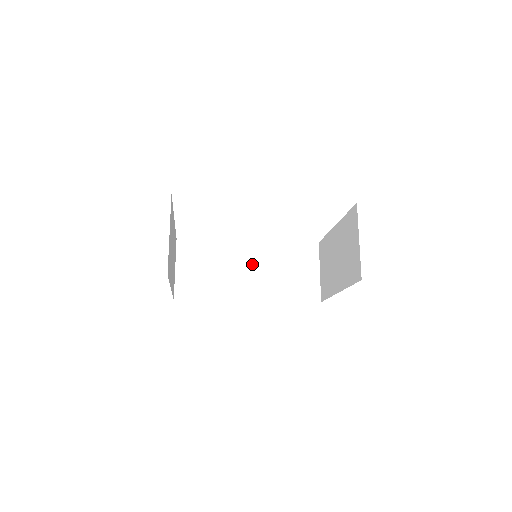
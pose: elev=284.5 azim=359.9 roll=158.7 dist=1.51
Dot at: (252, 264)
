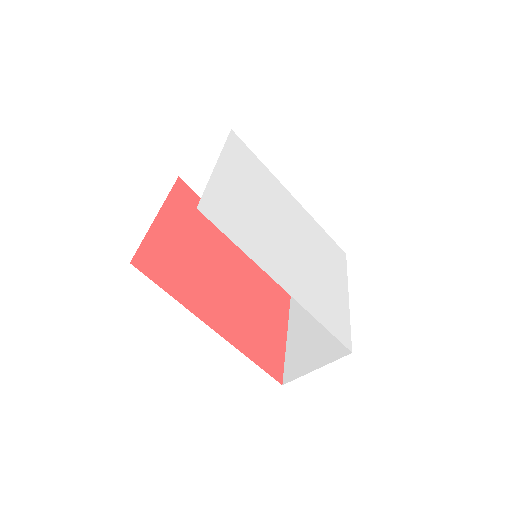
Dot at: occluded
